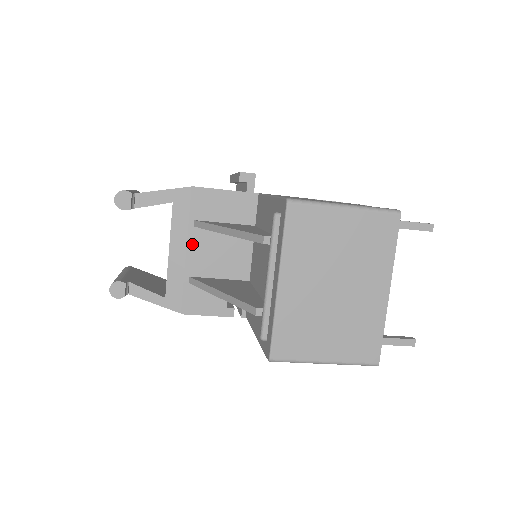
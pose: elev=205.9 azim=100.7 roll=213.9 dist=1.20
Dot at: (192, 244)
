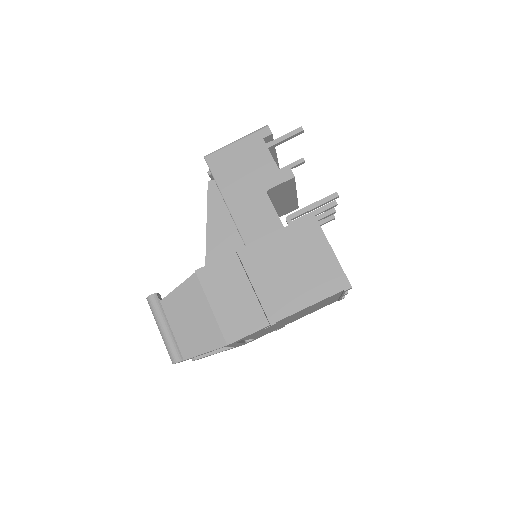
Dot at: occluded
